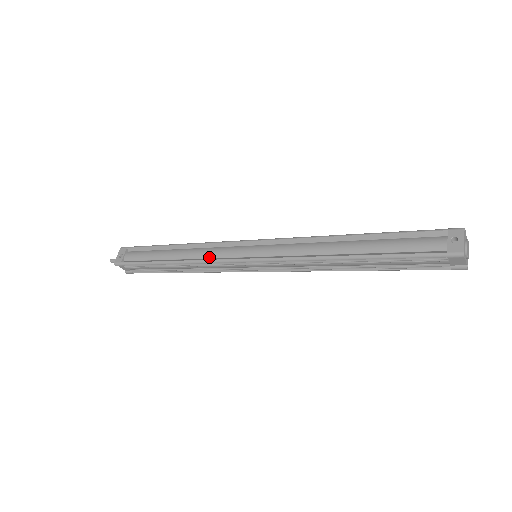
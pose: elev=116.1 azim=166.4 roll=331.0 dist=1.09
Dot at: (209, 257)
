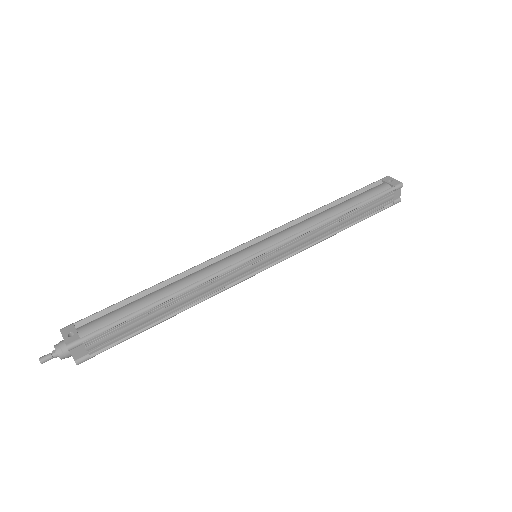
Dot at: (213, 272)
